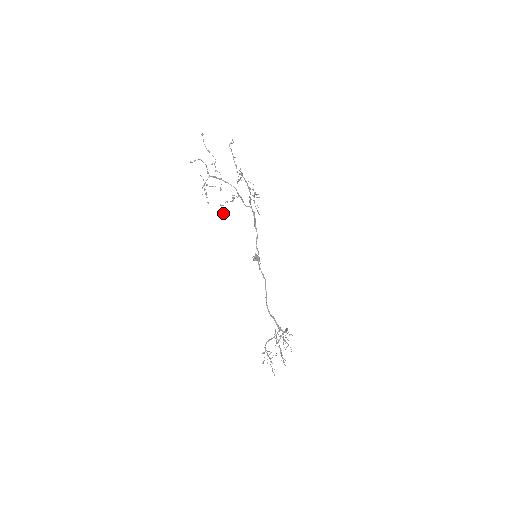
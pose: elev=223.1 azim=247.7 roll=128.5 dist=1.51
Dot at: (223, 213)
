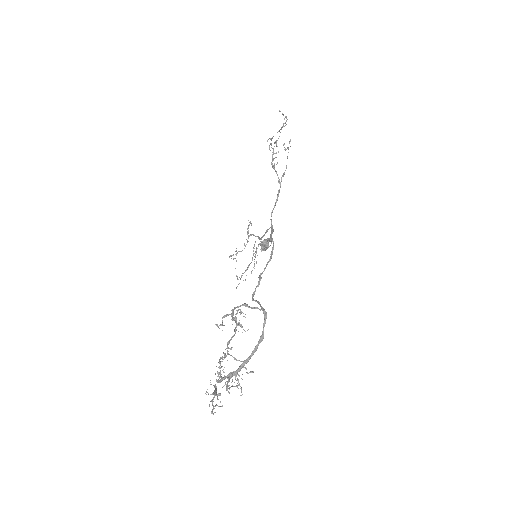
Dot at: occluded
